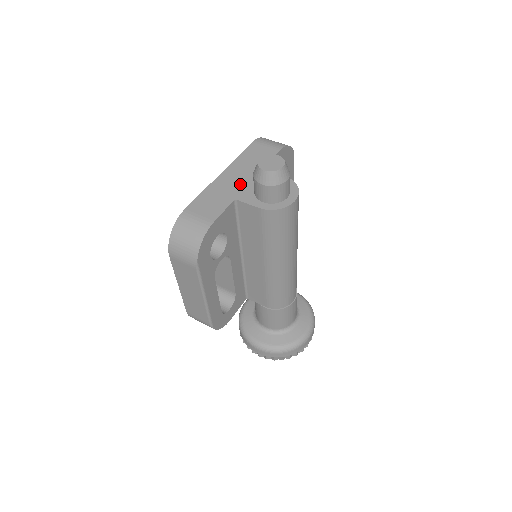
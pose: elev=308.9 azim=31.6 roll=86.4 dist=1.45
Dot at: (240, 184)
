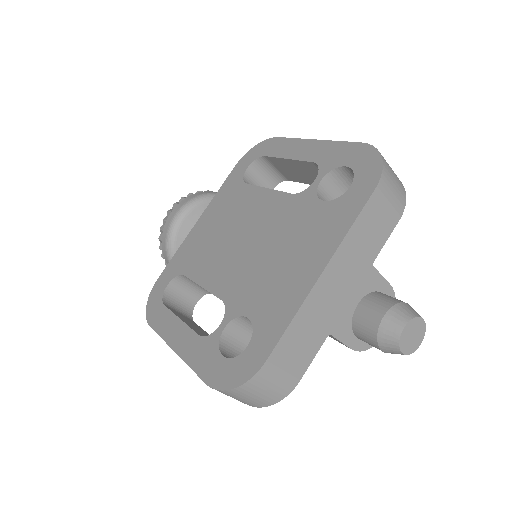
Dot at: (341, 301)
